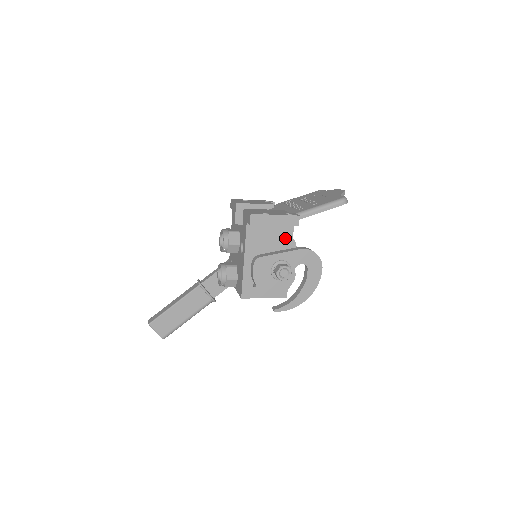
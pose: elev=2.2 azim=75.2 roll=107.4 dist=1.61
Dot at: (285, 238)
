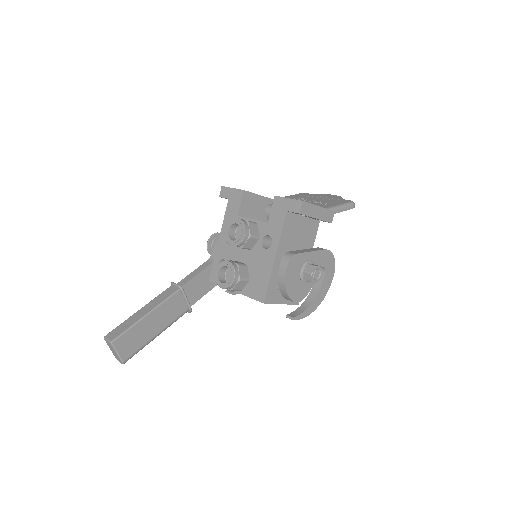
Dot at: (310, 236)
